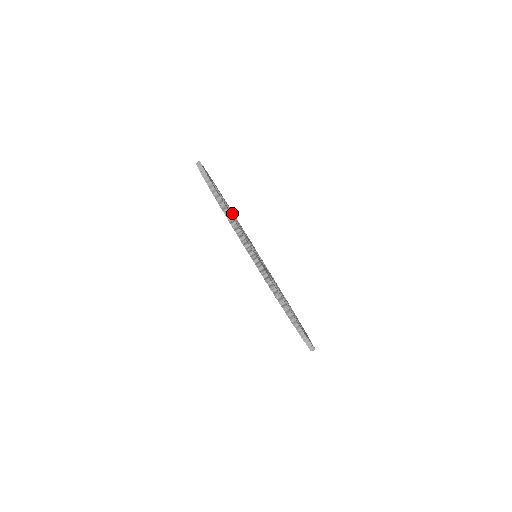
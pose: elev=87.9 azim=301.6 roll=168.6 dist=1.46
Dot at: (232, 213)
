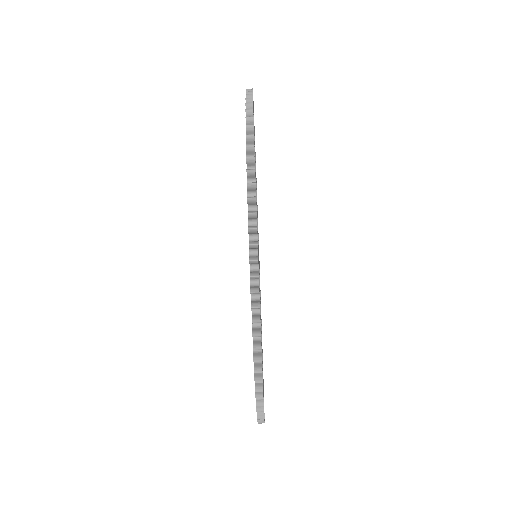
Dot at: occluded
